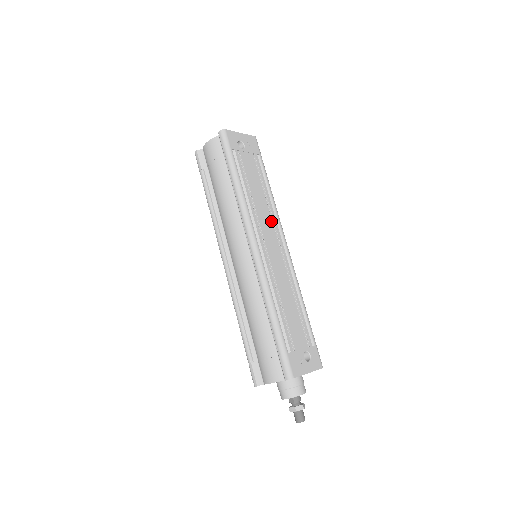
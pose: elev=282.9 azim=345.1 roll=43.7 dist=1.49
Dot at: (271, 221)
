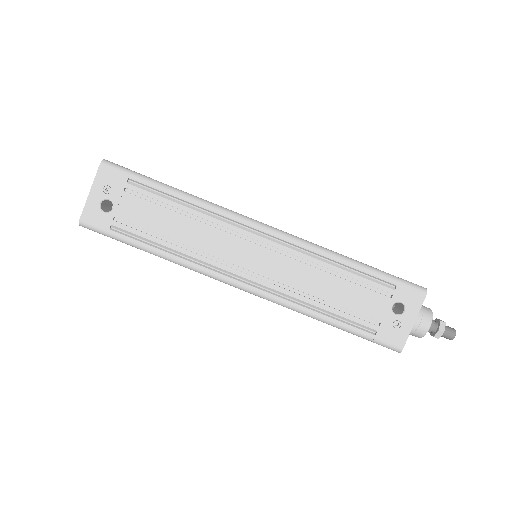
Dot at: (223, 233)
